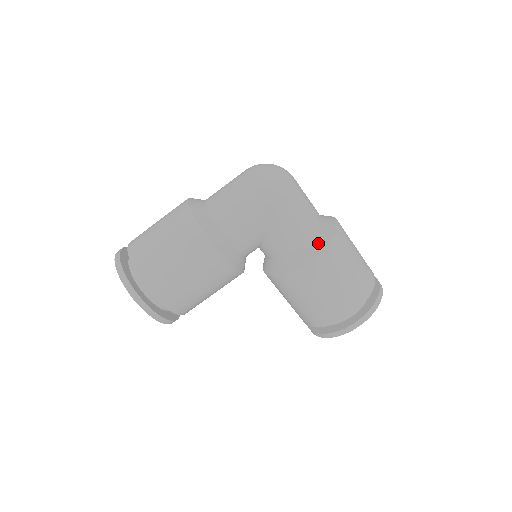
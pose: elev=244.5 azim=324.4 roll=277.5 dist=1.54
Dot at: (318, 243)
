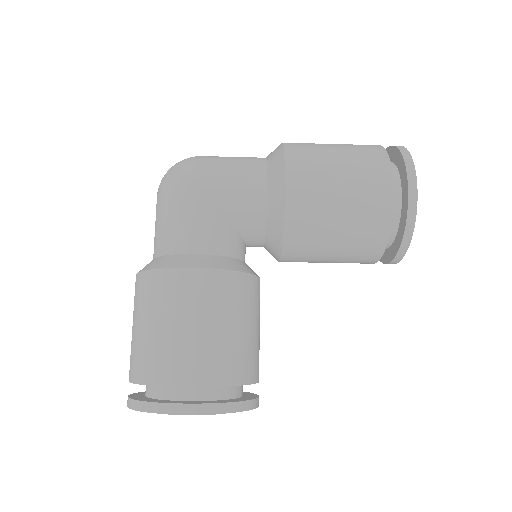
Dot at: (276, 164)
